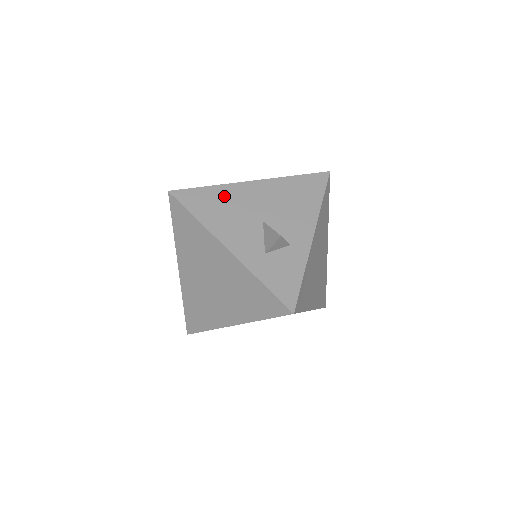
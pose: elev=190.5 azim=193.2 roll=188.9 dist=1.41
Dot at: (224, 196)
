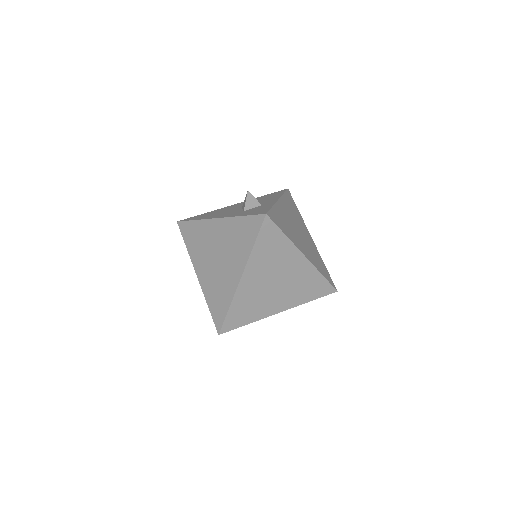
Dot at: occluded
